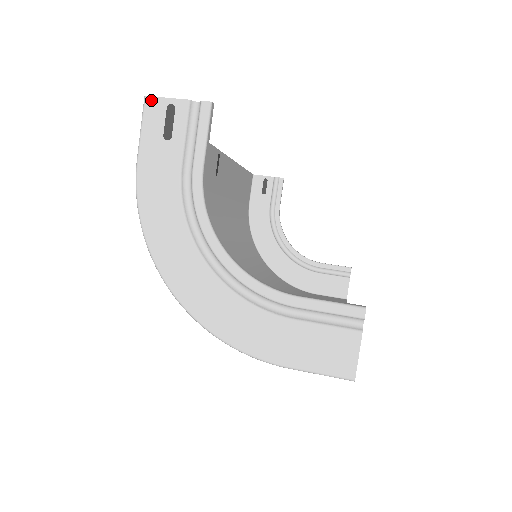
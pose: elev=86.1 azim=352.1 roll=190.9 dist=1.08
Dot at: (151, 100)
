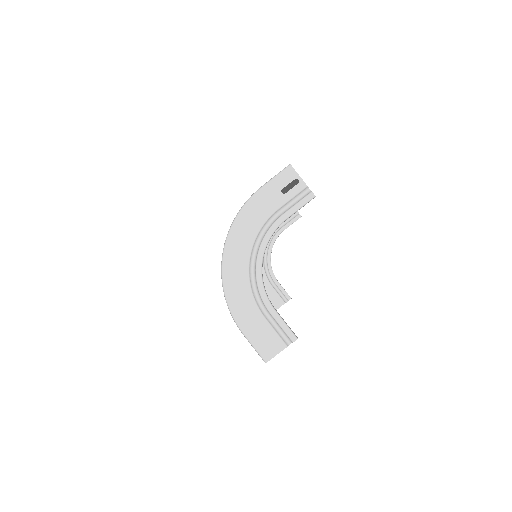
Dot at: (291, 169)
